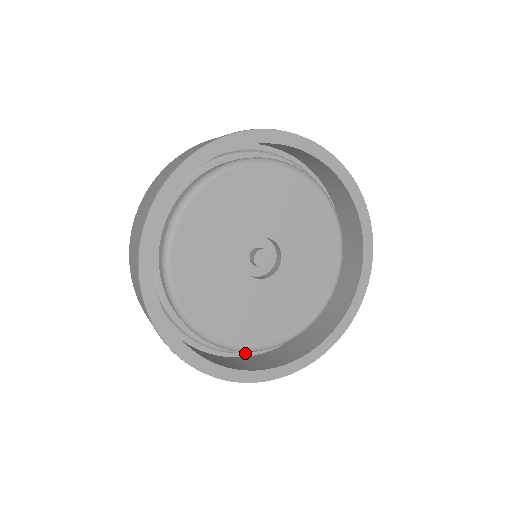
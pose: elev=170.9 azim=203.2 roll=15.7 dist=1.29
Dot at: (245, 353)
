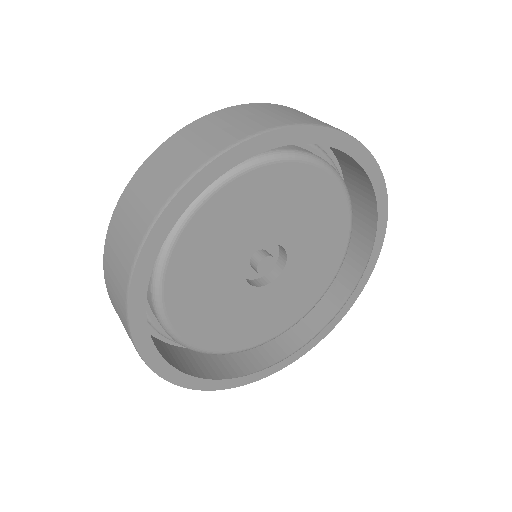
Dot at: occluded
